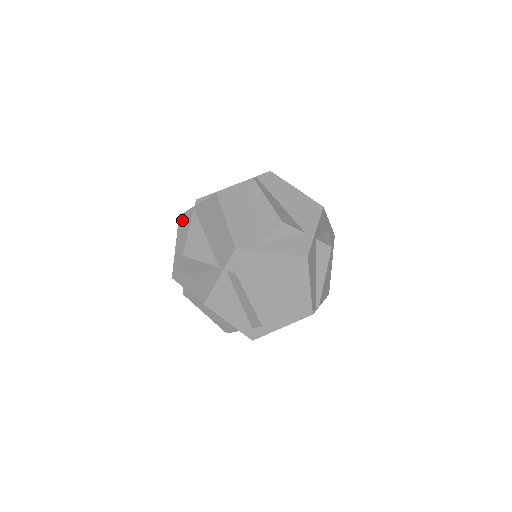
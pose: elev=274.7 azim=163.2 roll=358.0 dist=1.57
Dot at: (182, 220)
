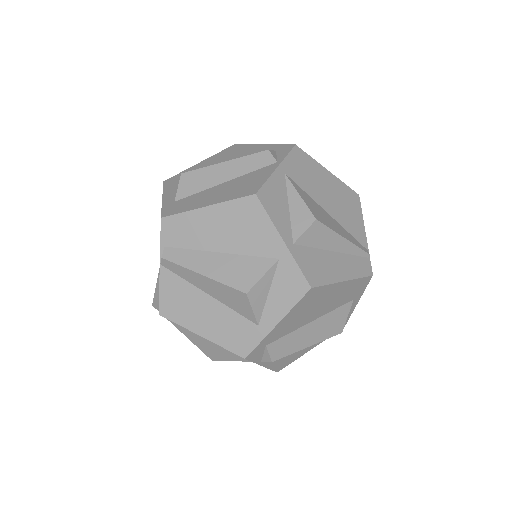
Dot at: occluded
